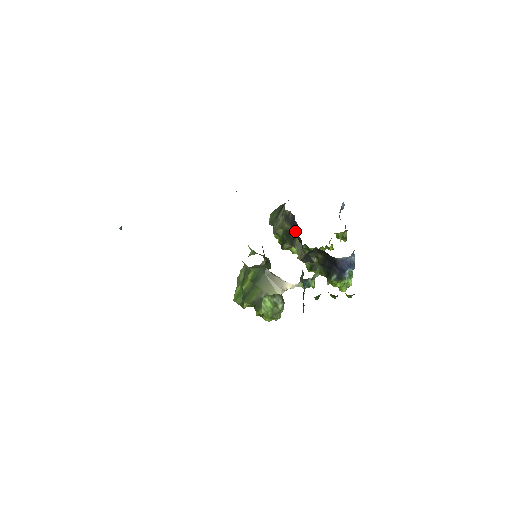
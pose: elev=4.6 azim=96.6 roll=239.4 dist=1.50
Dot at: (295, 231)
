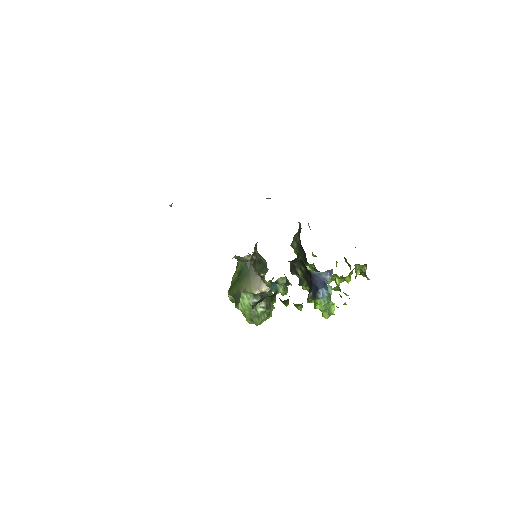
Dot at: occluded
